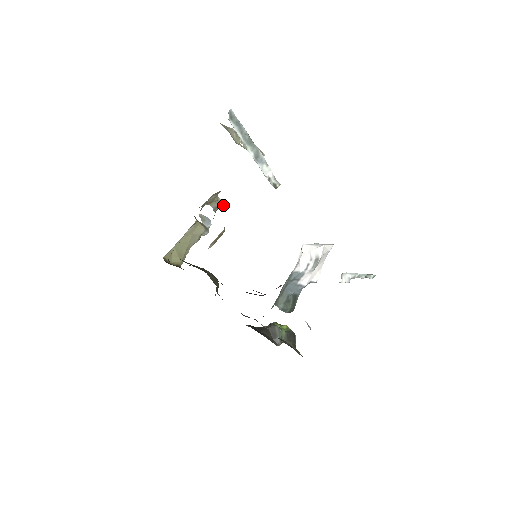
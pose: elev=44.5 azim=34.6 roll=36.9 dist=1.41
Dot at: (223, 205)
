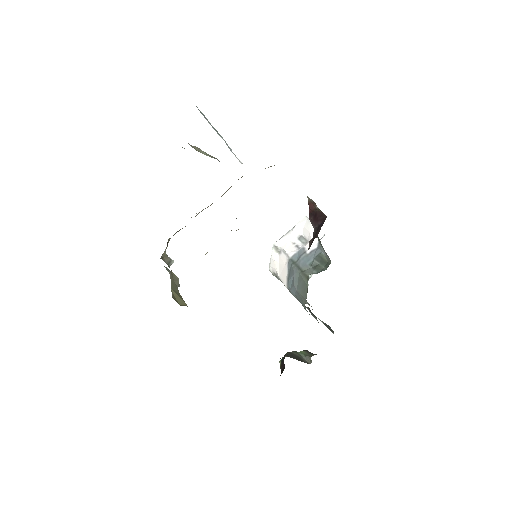
Dot at: (172, 261)
